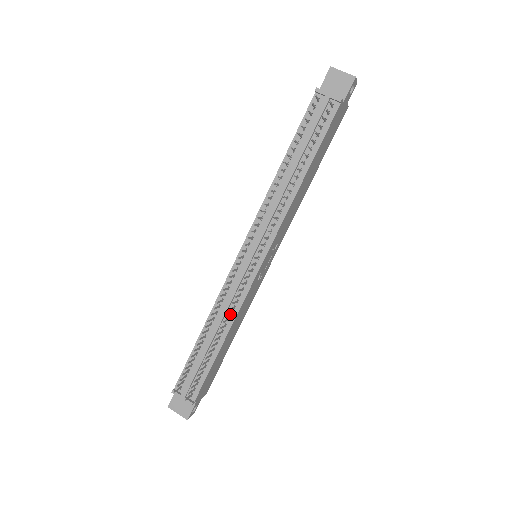
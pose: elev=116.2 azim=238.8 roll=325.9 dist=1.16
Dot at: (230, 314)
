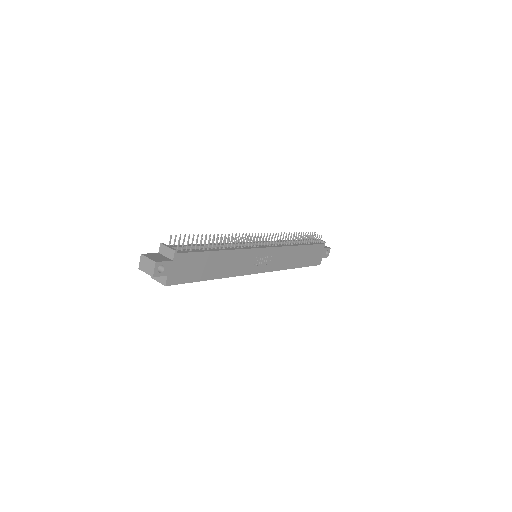
Dot at: (235, 245)
